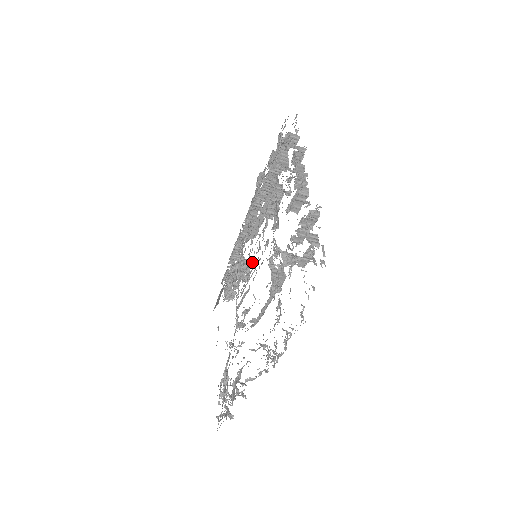
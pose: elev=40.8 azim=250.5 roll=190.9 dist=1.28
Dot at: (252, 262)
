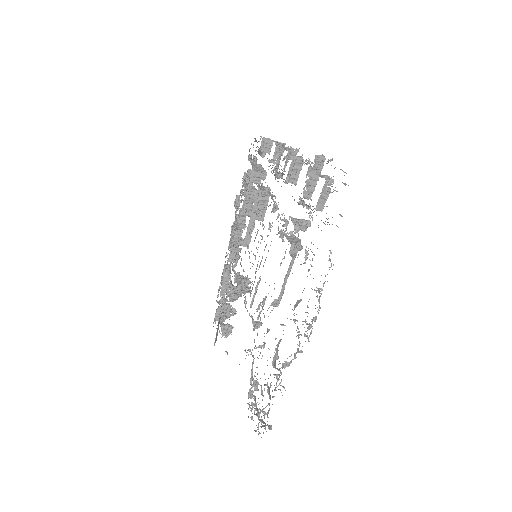
Dot at: (255, 257)
